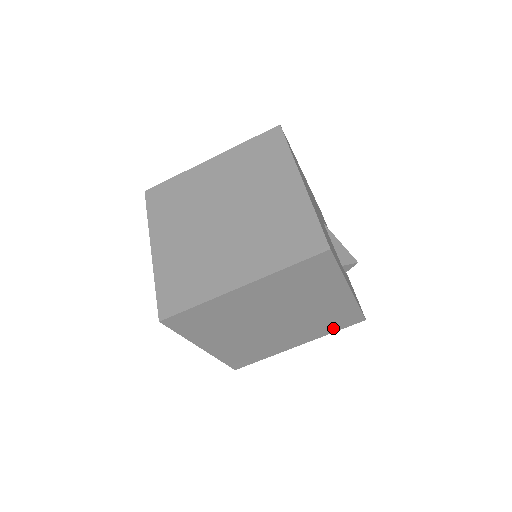
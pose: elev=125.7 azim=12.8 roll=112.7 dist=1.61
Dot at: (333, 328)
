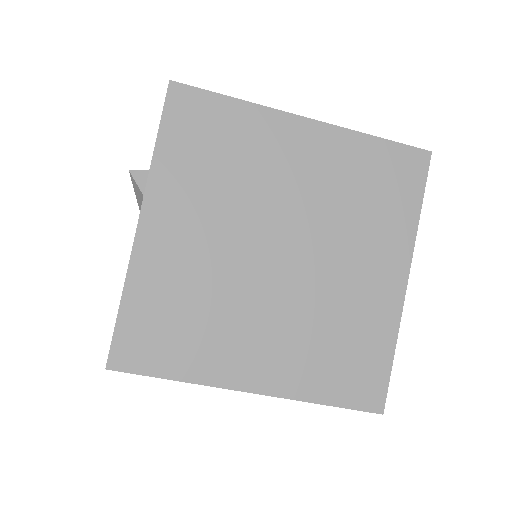
Dot at: occluded
